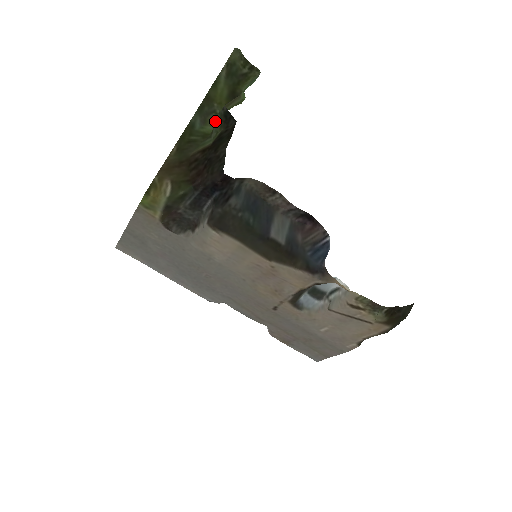
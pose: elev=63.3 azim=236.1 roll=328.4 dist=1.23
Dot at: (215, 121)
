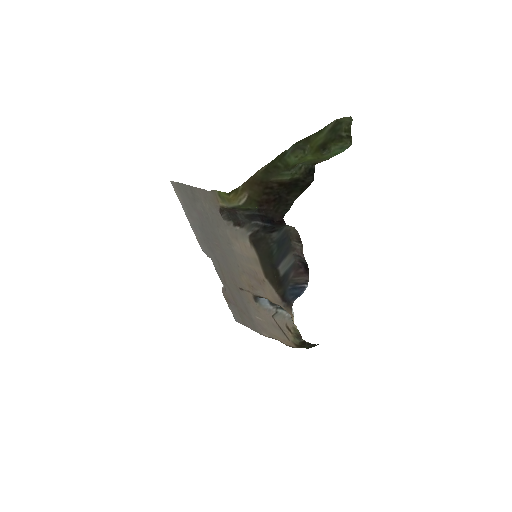
Dot at: (301, 166)
